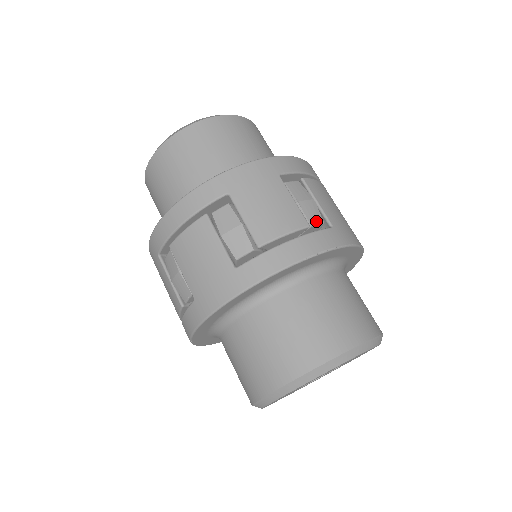
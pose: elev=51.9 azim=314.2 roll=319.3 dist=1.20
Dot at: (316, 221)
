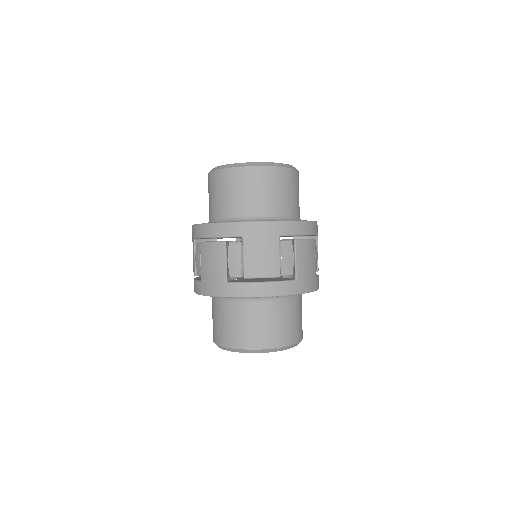
Dot at: (287, 273)
